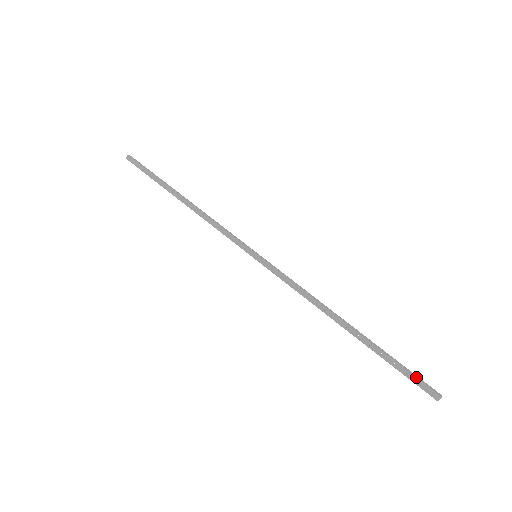
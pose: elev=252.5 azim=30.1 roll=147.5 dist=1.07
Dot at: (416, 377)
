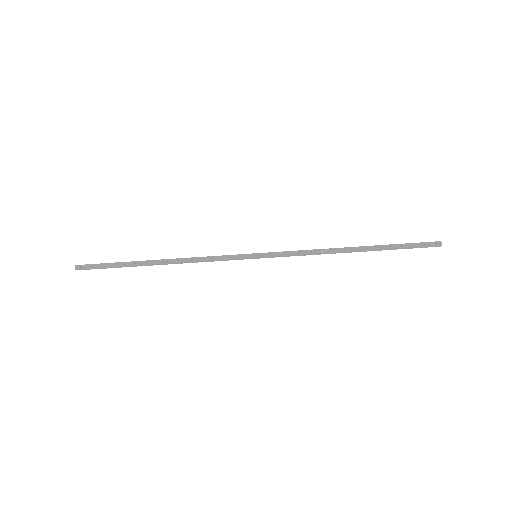
Dot at: occluded
